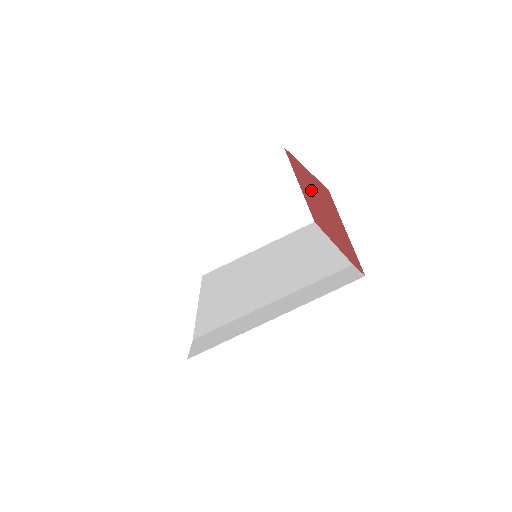
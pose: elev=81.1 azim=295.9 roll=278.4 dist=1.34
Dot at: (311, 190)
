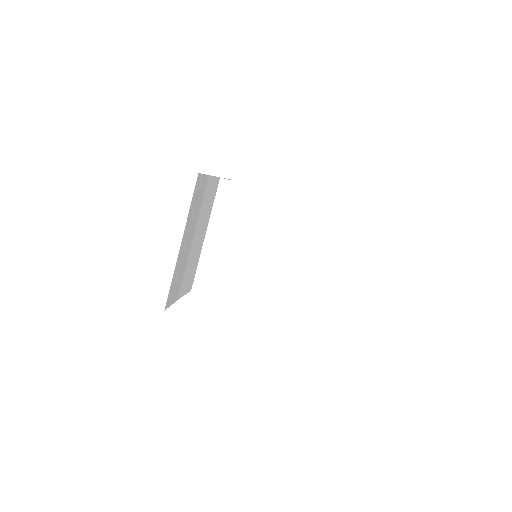
Dot at: occluded
